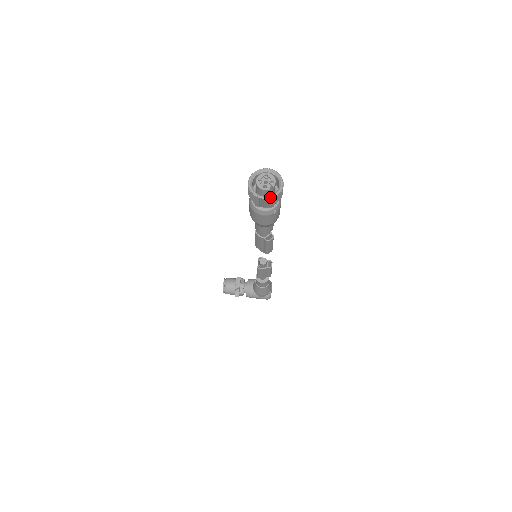
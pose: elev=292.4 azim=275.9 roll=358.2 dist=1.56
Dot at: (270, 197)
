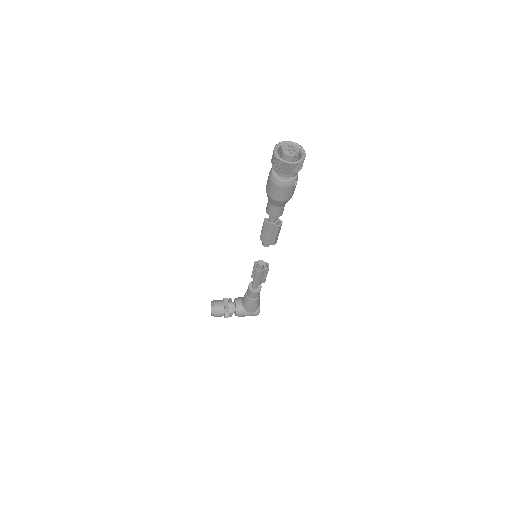
Dot at: (297, 161)
